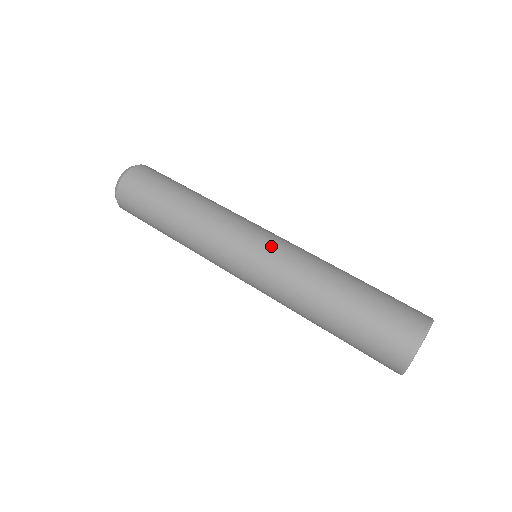
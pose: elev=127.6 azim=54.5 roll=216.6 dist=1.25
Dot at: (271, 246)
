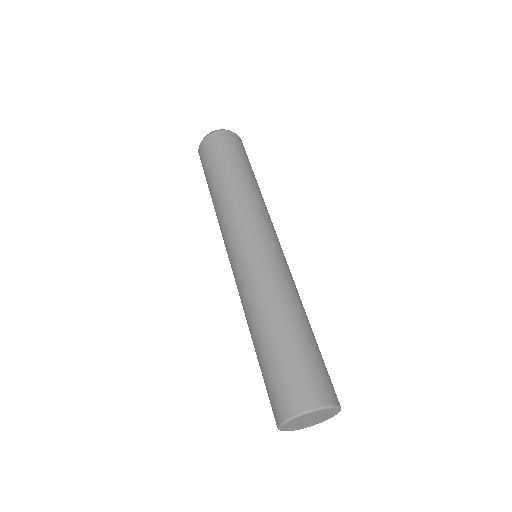
Dot at: (255, 256)
